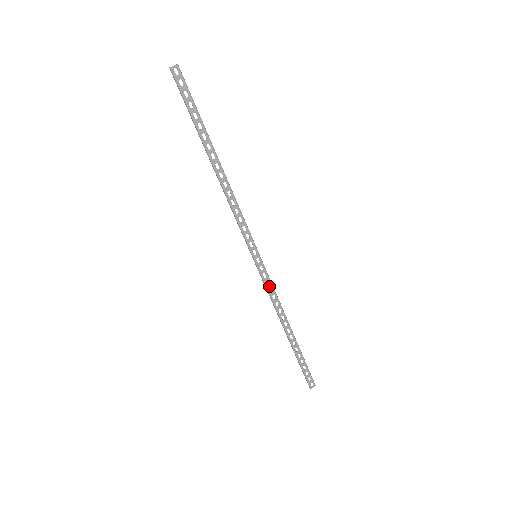
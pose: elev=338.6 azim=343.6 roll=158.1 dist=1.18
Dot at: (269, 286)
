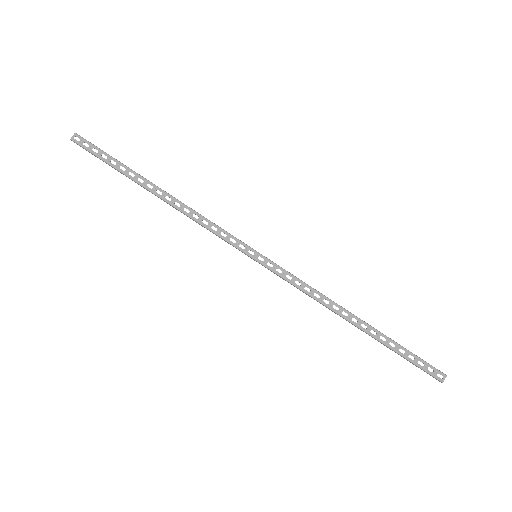
Dot at: (293, 280)
